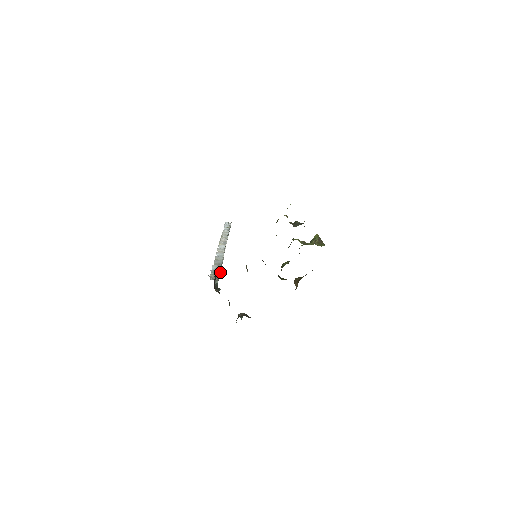
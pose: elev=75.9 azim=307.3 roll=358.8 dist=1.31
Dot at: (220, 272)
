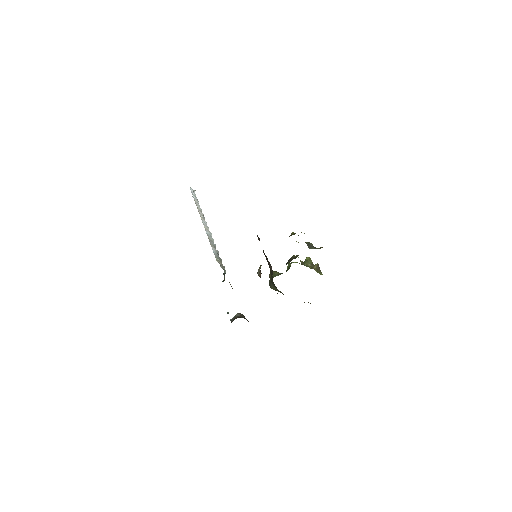
Dot at: occluded
